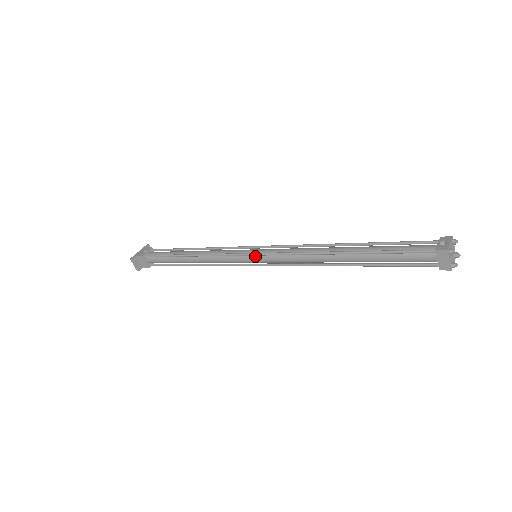
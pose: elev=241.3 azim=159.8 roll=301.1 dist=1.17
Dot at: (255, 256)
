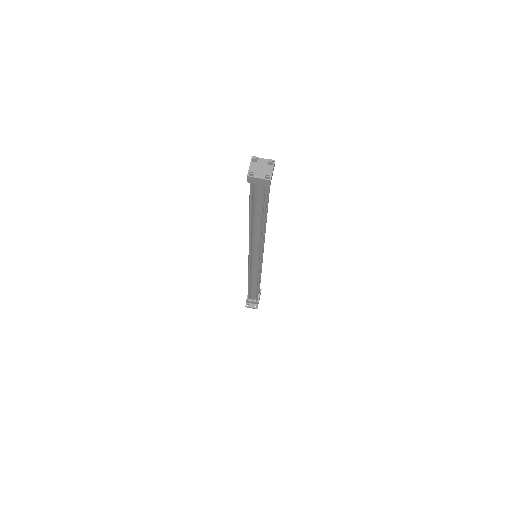
Dot at: (252, 259)
